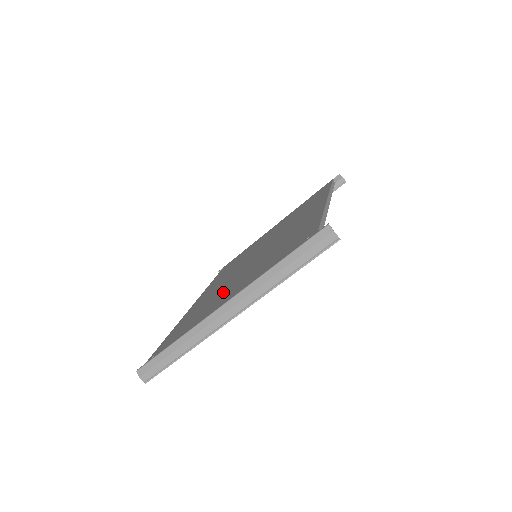
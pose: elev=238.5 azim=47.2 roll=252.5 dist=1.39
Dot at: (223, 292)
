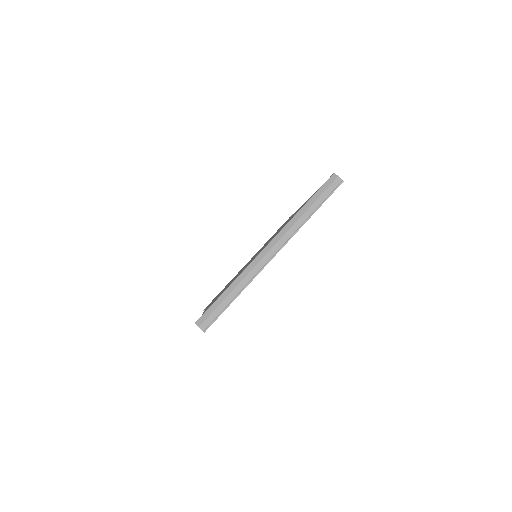
Dot at: occluded
